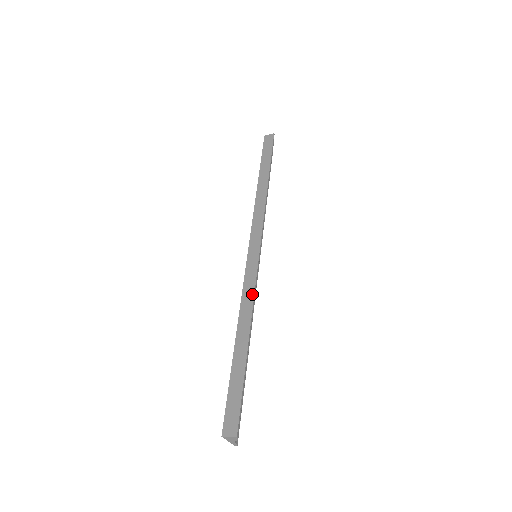
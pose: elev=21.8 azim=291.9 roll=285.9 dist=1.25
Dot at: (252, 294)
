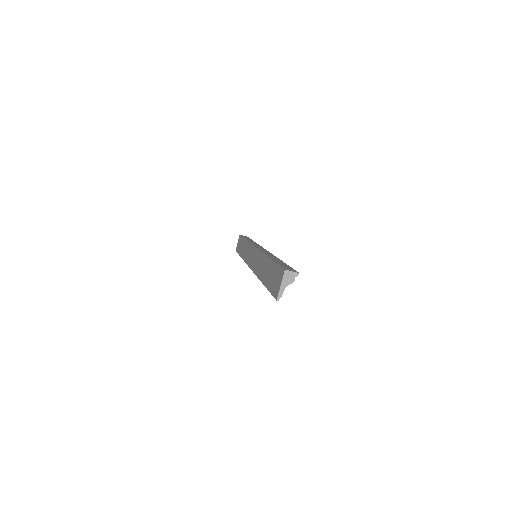
Dot at: occluded
